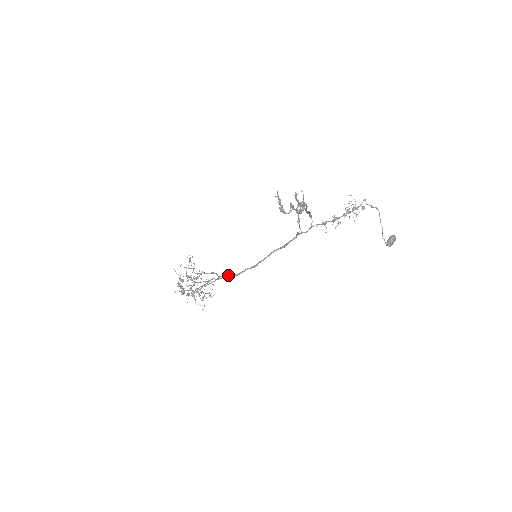
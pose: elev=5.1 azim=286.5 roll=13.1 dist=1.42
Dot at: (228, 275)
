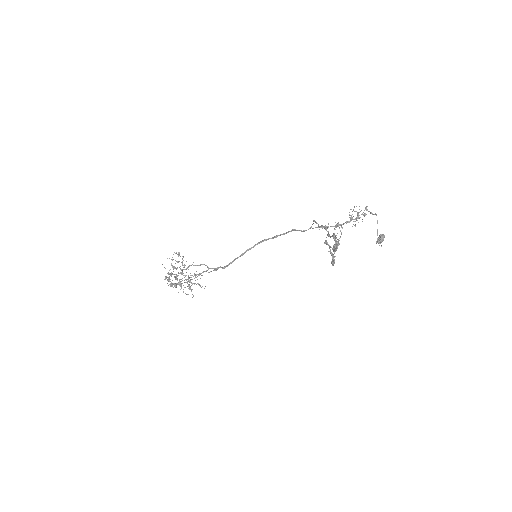
Dot at: (219, 267)
